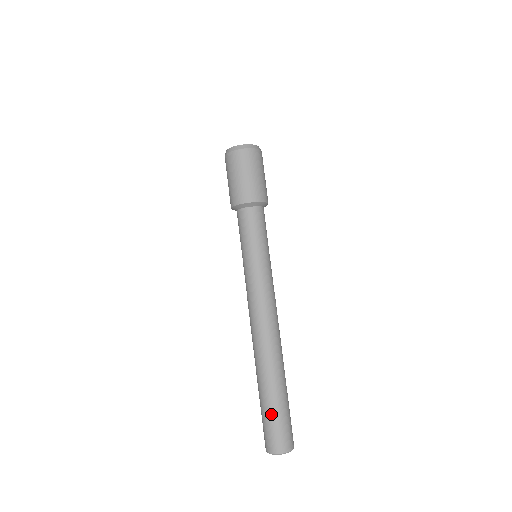
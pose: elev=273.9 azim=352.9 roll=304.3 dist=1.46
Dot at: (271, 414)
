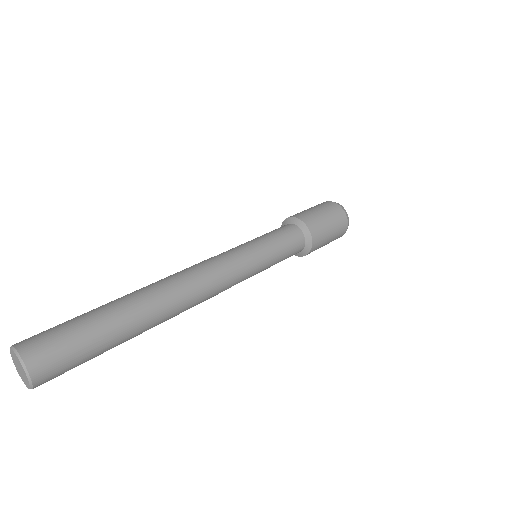
Dot at: occluded
